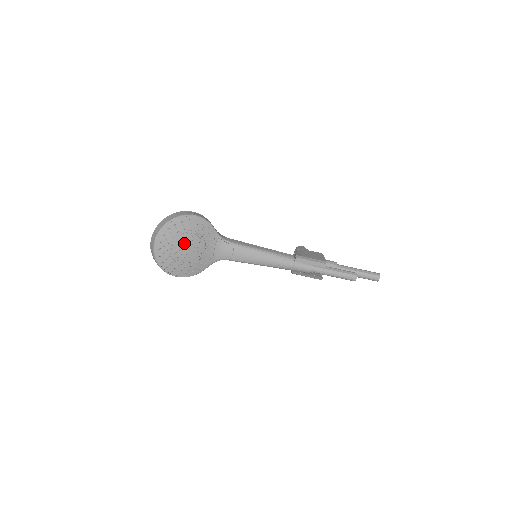
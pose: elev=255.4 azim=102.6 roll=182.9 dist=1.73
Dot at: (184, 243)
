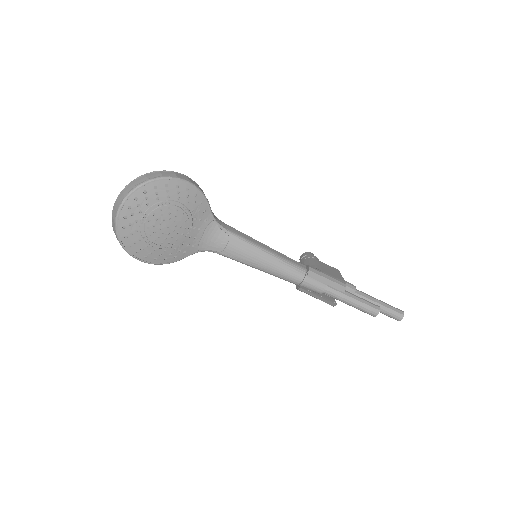
Dot at: (163, 217)
